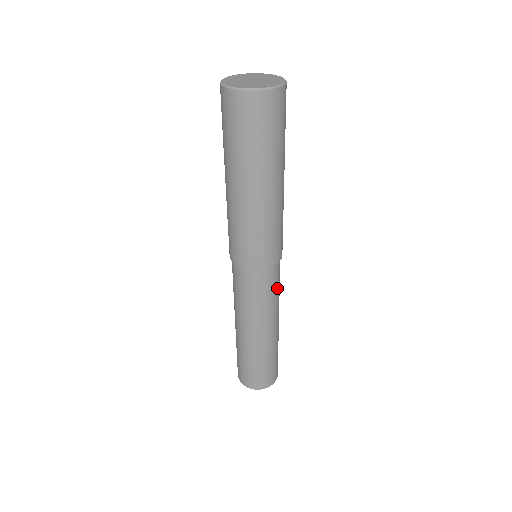
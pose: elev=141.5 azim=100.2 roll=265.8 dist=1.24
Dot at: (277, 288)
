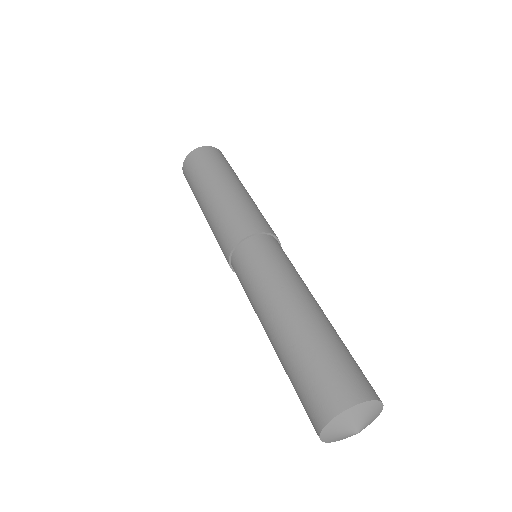
Dot at: occluded
